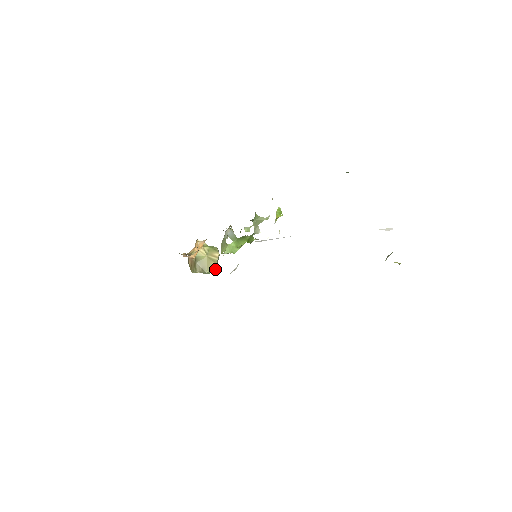
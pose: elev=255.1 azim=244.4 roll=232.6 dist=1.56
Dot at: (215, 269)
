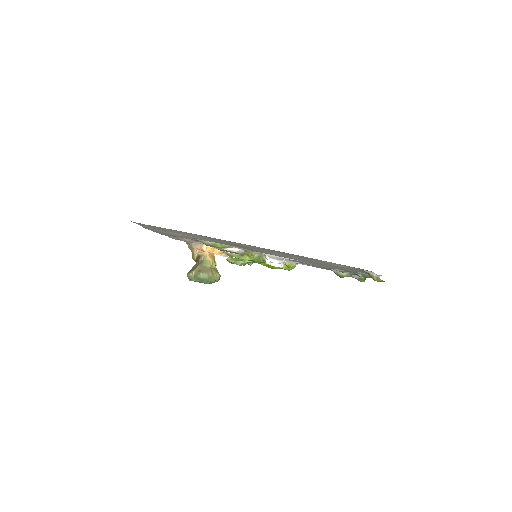
Dot at: (208, 278)
